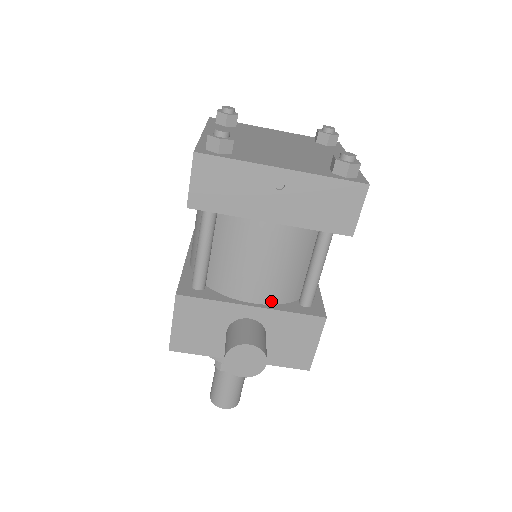
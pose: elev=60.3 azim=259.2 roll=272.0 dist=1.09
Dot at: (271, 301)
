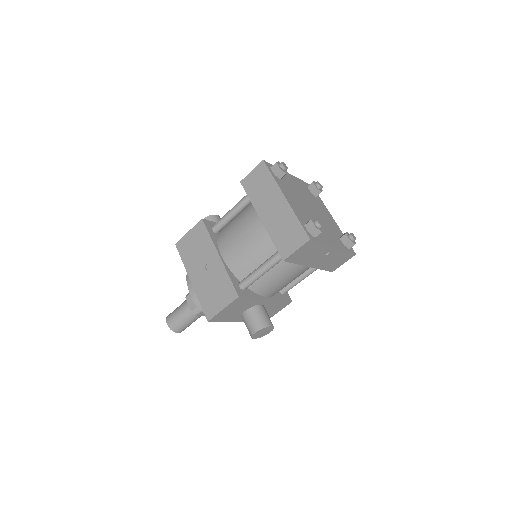
Dot at: occluded
